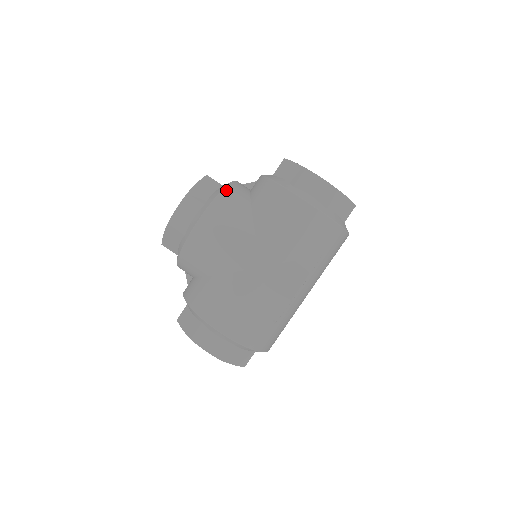
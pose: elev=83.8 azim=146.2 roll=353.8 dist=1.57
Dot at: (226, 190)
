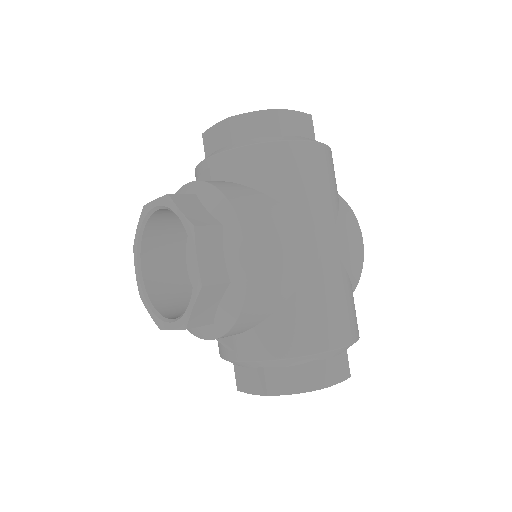
Dot at: (223, 190)
